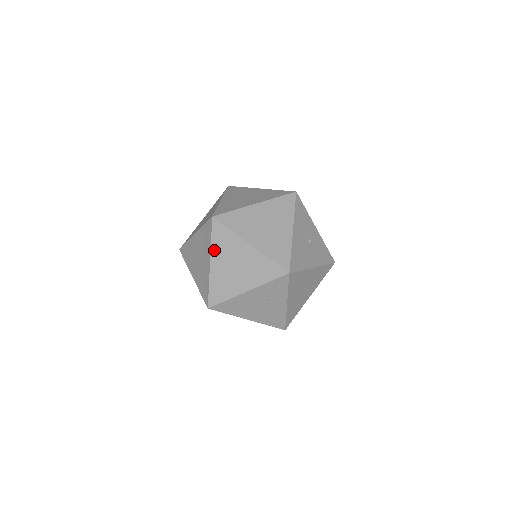
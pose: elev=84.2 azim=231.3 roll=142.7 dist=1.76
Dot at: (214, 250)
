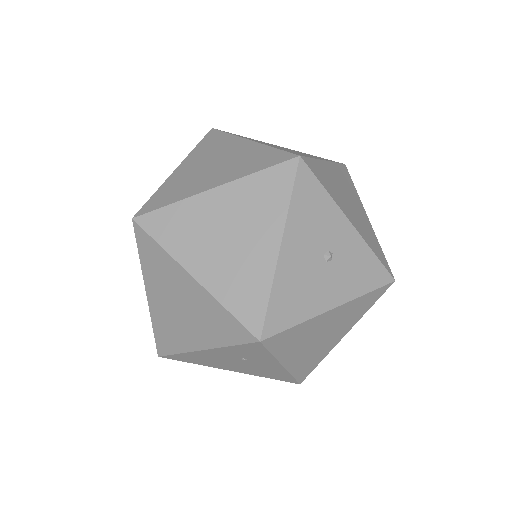
Dot at: (146, 274)
